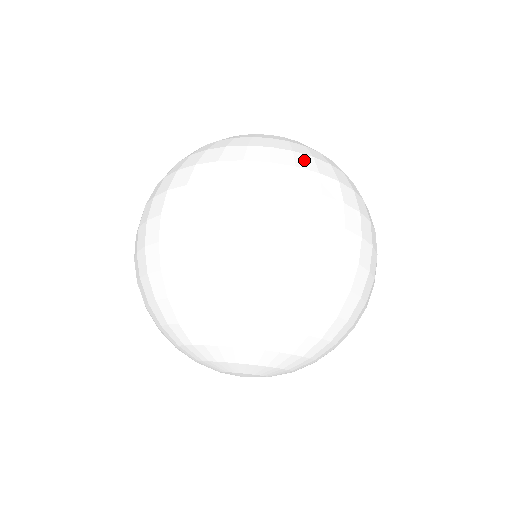
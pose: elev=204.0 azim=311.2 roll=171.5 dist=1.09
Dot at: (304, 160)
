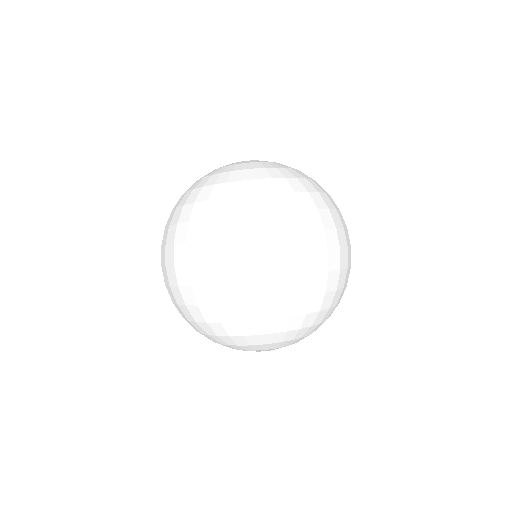
Dot at: (232, 205)
